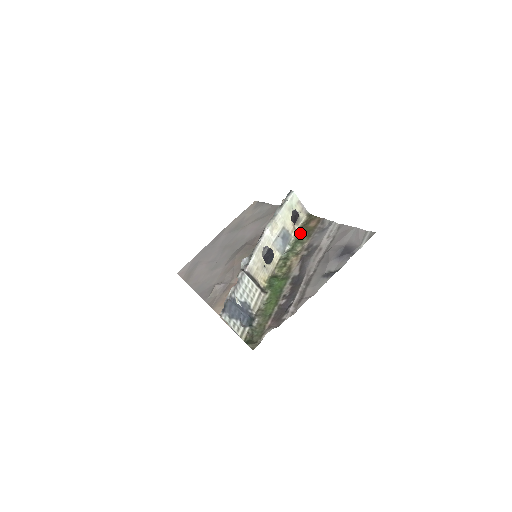
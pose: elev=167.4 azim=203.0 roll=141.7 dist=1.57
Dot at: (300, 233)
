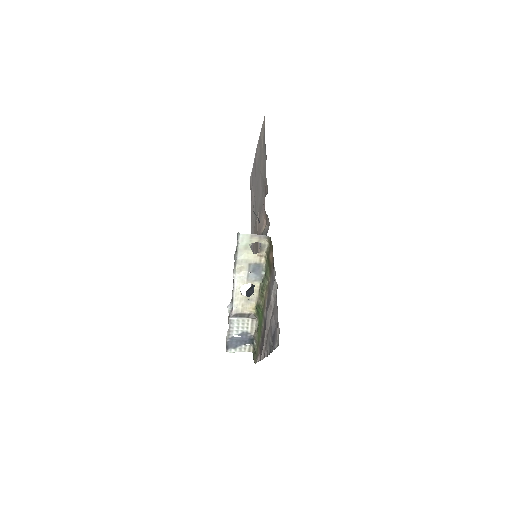
Dot at: (267, 261)
